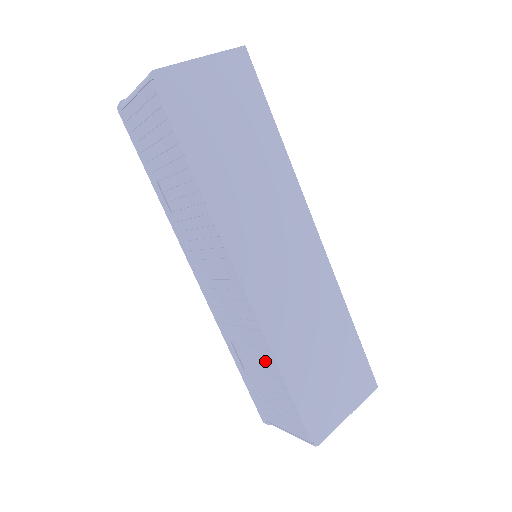
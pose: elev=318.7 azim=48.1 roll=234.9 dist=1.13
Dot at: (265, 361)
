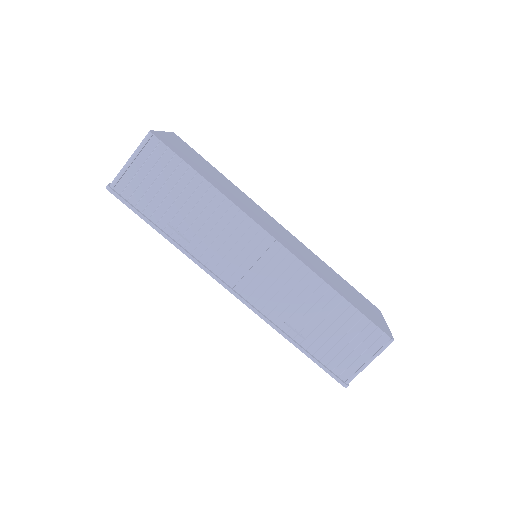
Dot at: (322, 301)
